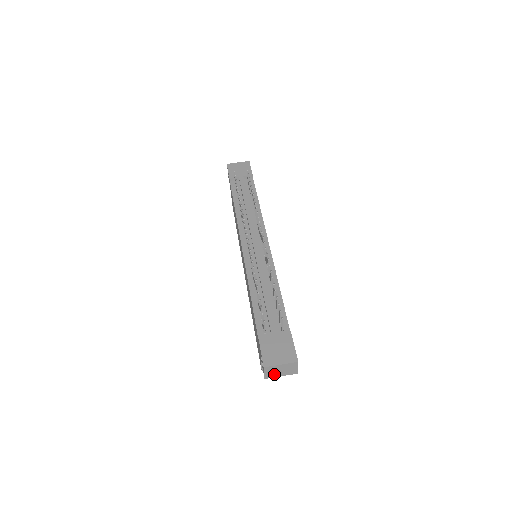
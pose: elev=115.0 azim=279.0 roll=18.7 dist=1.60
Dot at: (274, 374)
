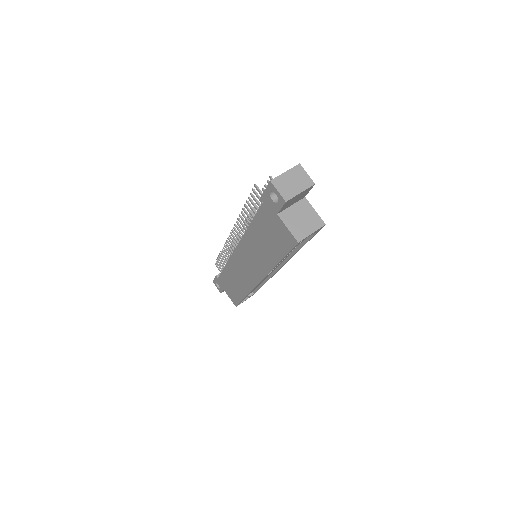
Dot at: (290, 191)
